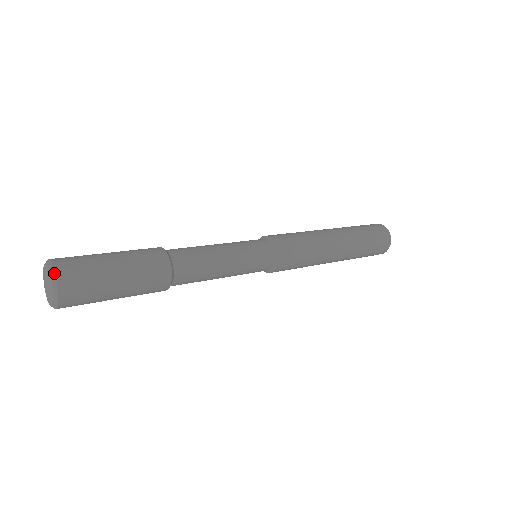
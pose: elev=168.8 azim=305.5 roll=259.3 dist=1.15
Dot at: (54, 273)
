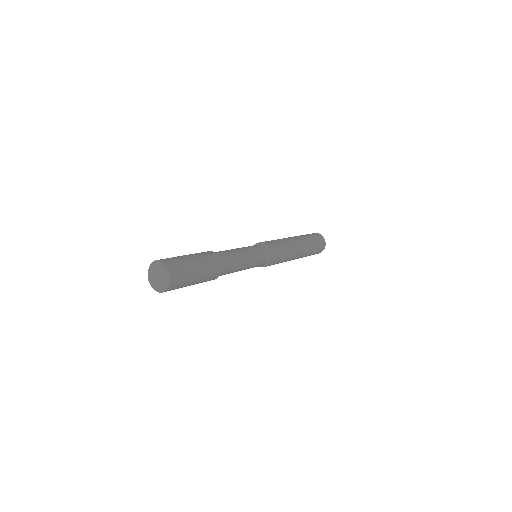
Dot at: (169, 272)
